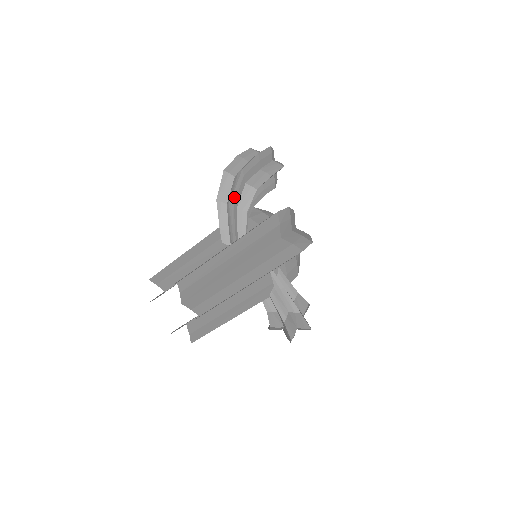
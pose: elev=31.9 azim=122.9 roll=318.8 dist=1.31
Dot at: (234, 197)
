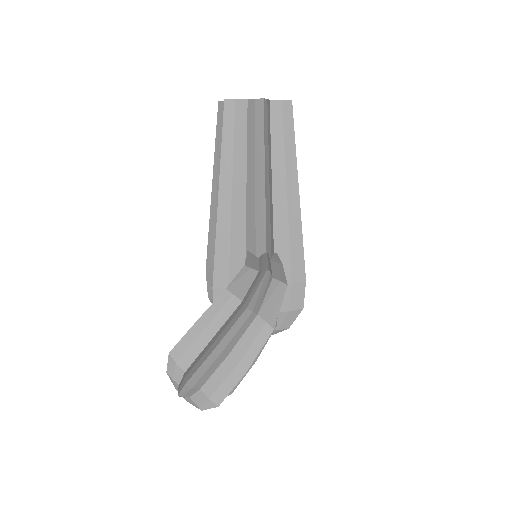
Dot at: occluded
